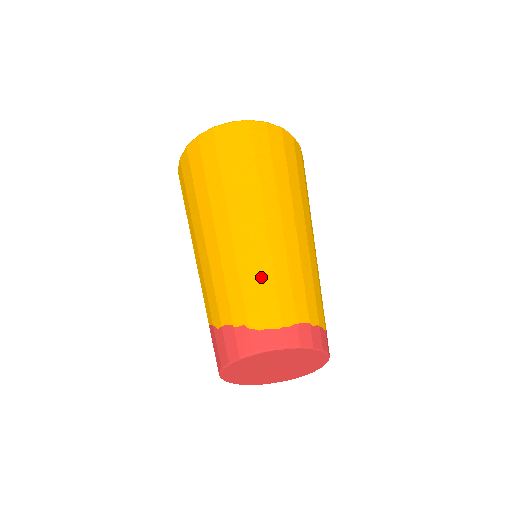
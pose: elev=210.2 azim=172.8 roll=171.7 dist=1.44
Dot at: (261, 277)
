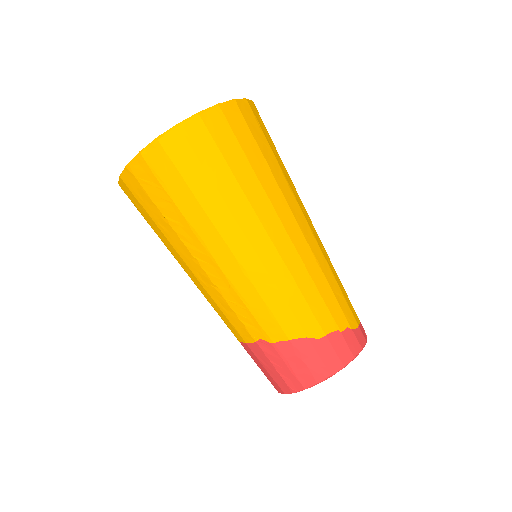
Dot at: (337, 279)
